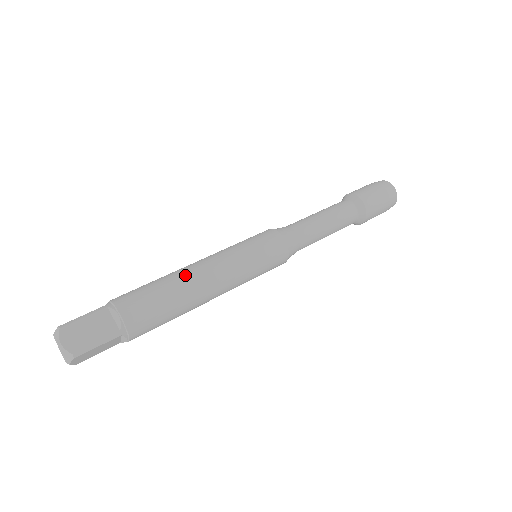
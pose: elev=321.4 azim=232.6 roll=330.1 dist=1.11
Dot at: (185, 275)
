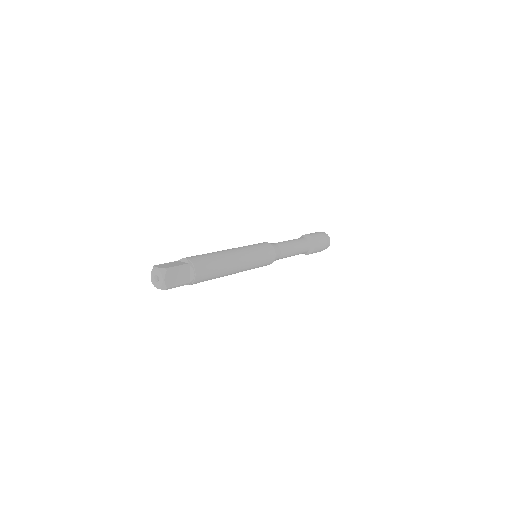
Dot at: occluded
